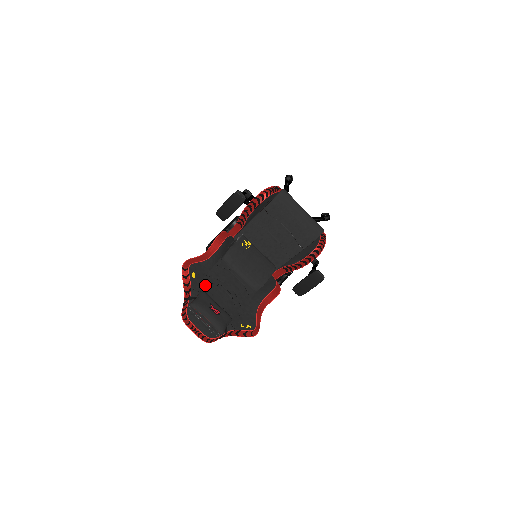
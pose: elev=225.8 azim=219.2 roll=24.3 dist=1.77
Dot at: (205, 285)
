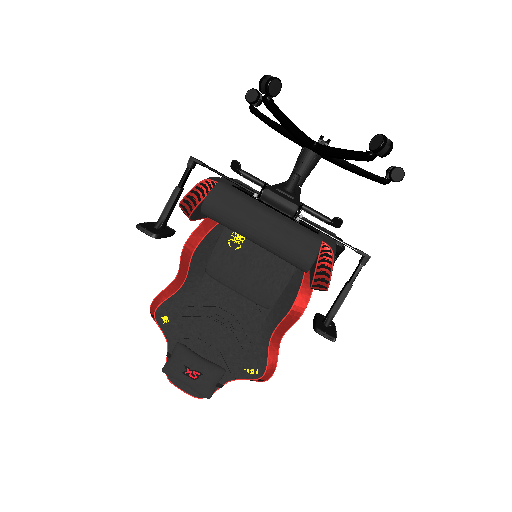
Dot at: (188, 324)
